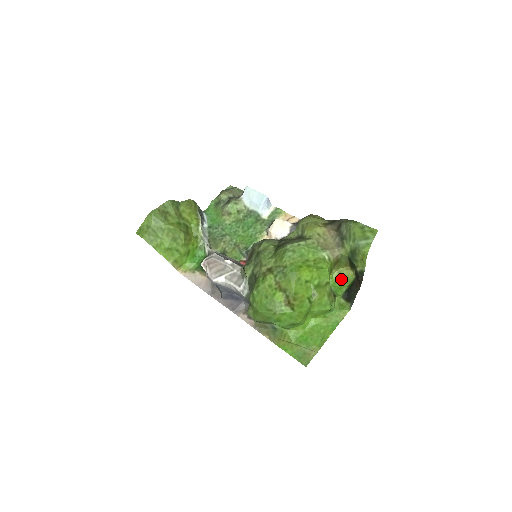
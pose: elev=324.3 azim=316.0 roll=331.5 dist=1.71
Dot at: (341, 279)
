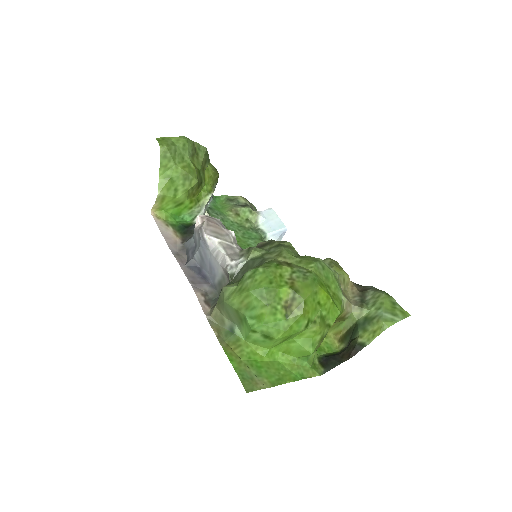
Dot at: (324, 342)
